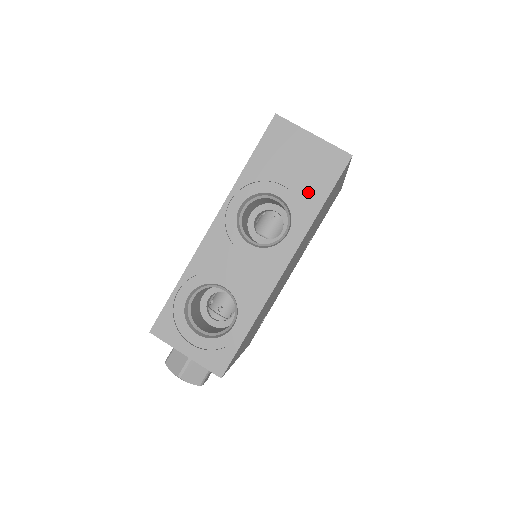
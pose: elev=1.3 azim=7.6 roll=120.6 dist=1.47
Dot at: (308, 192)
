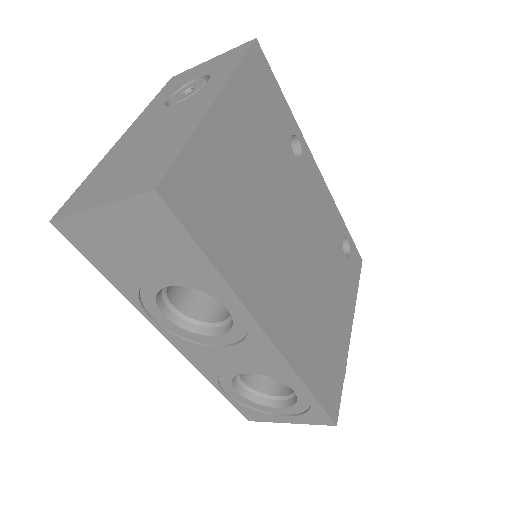
Dot at: (183, 265)
